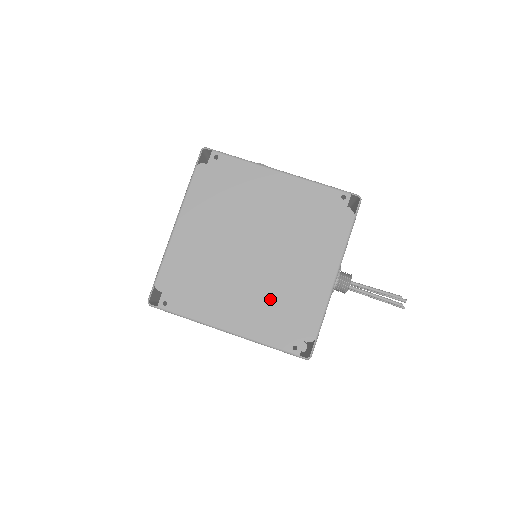
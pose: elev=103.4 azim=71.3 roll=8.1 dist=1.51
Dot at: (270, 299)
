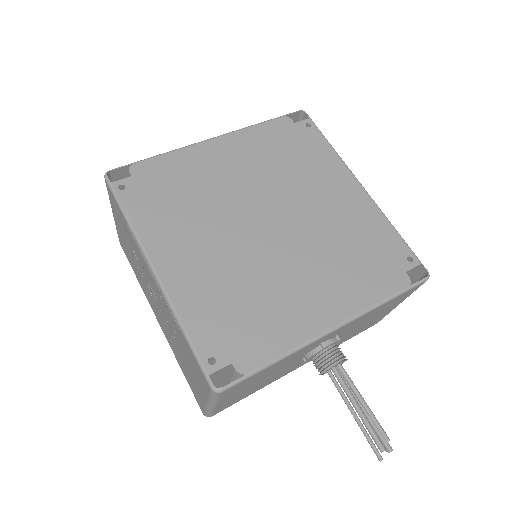
Dot at: (237, 282)
